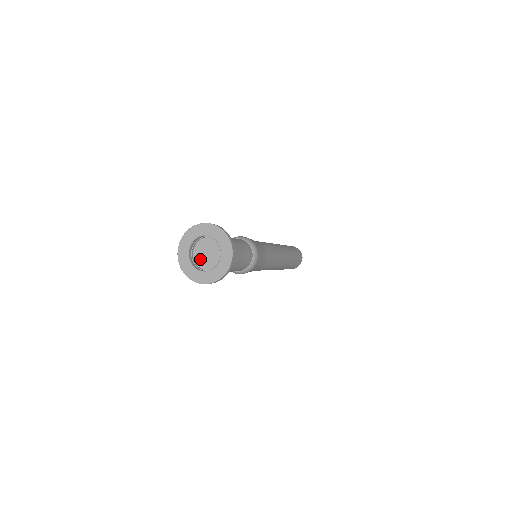
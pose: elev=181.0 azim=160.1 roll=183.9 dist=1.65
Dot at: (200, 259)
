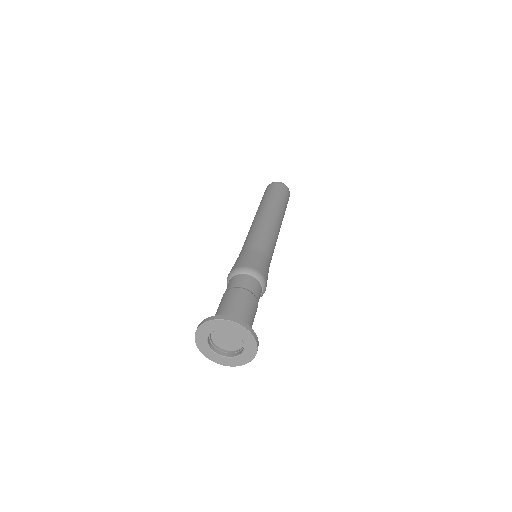
Dot at: (225, 345)
